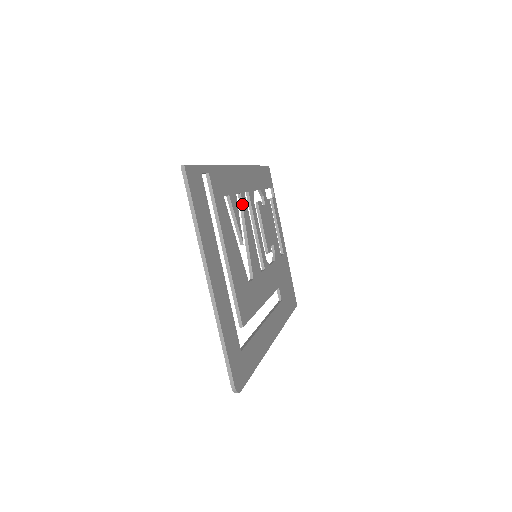
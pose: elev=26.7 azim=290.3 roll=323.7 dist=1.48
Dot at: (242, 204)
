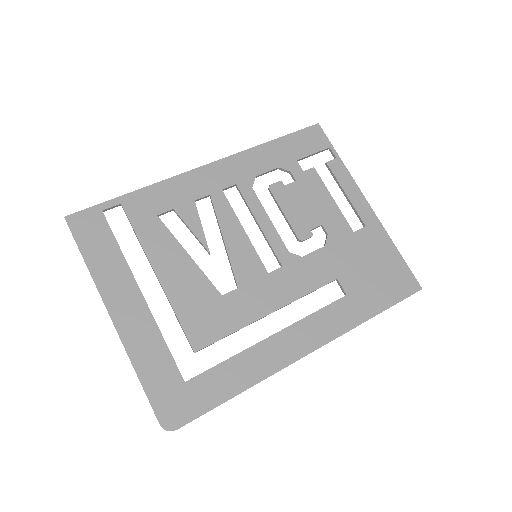
Dot at: (213, 206)
